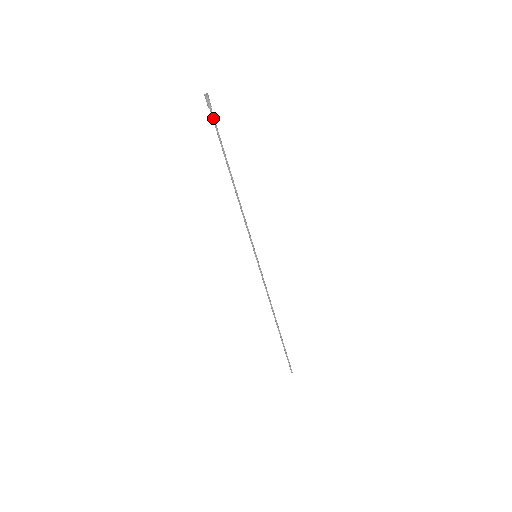
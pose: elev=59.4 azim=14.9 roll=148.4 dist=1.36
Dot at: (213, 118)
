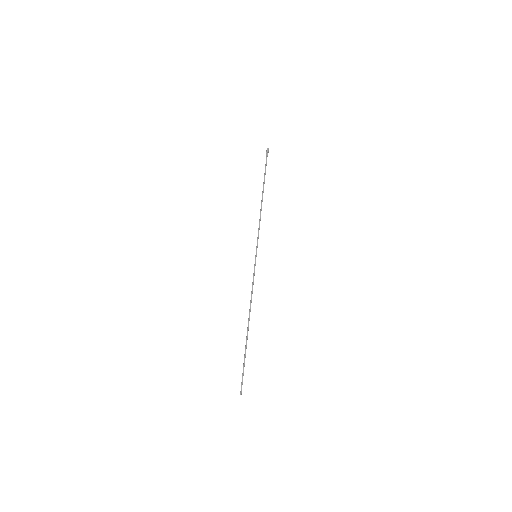
Dot at: (266, 161)
